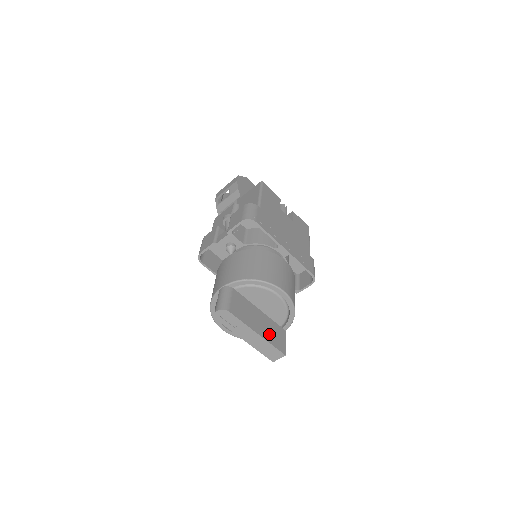
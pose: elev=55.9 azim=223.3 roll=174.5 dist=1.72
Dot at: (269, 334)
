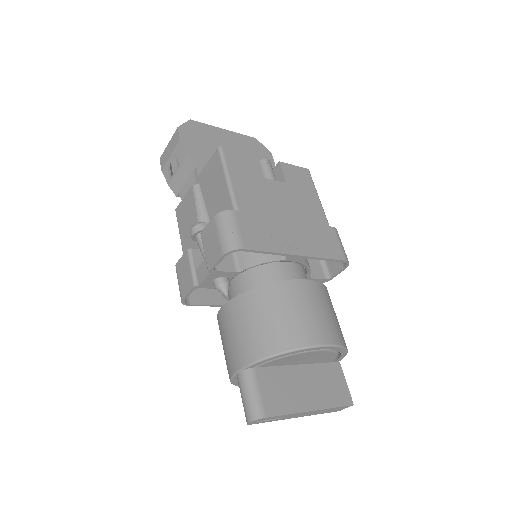
Dot at: (324, 393)
